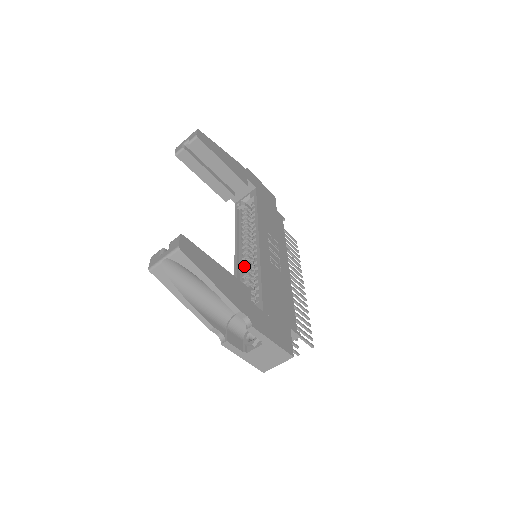
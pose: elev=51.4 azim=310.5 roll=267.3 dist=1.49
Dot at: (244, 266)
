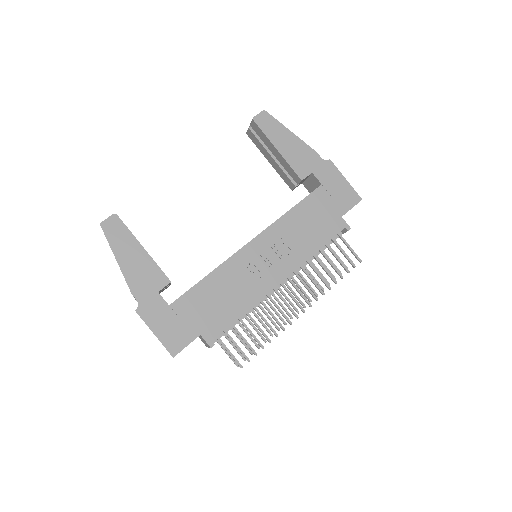
Dot at: occluded
